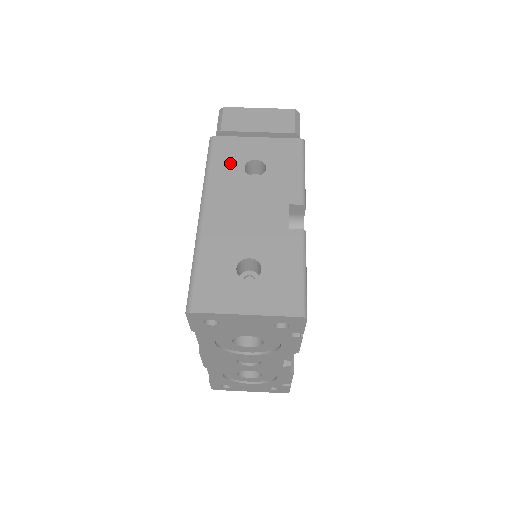
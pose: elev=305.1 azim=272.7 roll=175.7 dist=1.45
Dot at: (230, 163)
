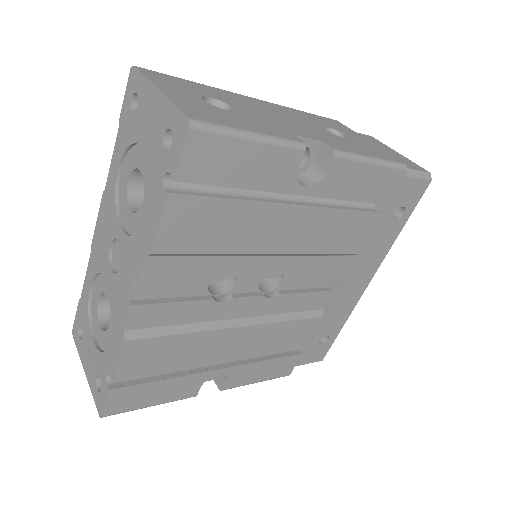
Dot at: (322, 121)
